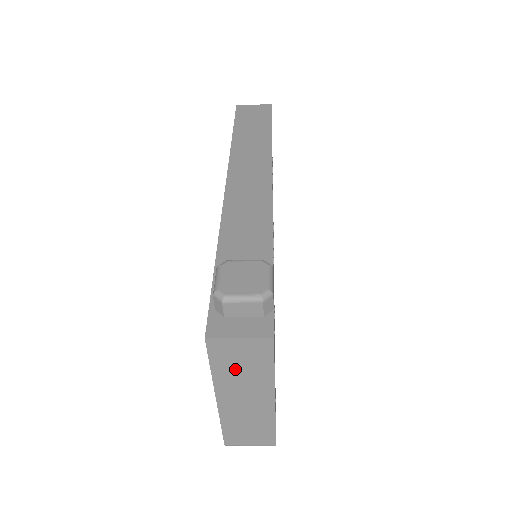
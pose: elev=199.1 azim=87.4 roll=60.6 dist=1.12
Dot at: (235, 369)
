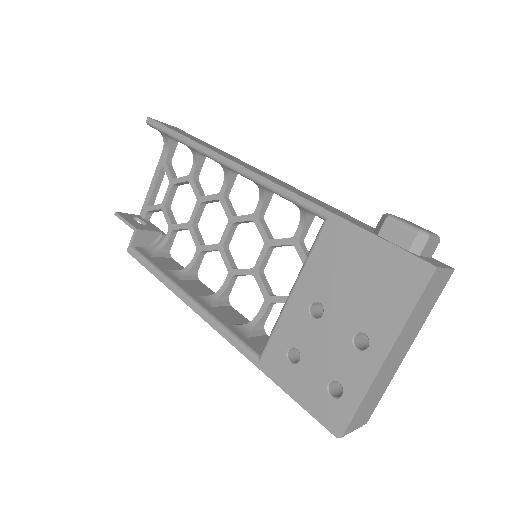
Dot at: (421, 309)
